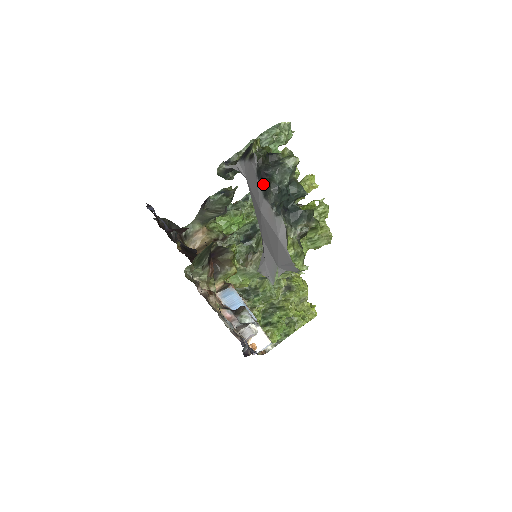
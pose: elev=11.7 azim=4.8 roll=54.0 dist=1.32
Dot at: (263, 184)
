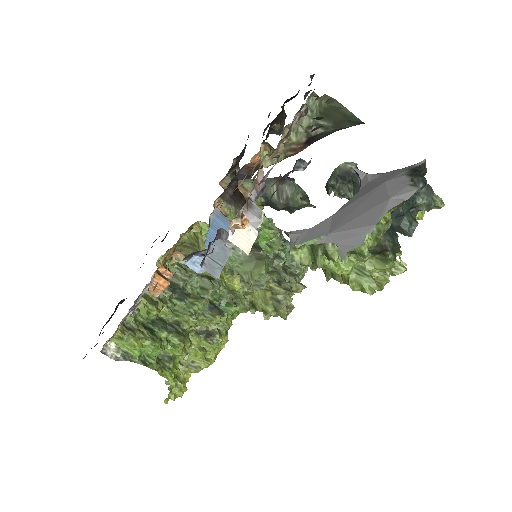
Dot at: (414, 171)
